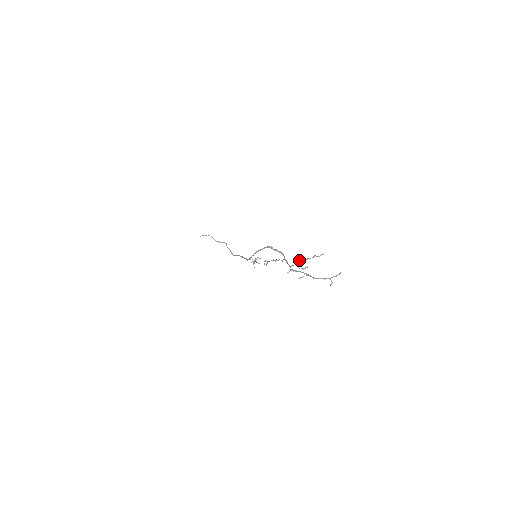
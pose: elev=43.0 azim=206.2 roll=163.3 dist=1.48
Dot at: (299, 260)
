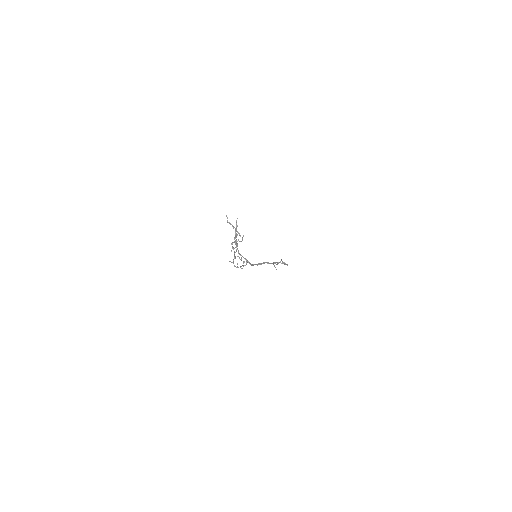
Dot at: (235, 235)
